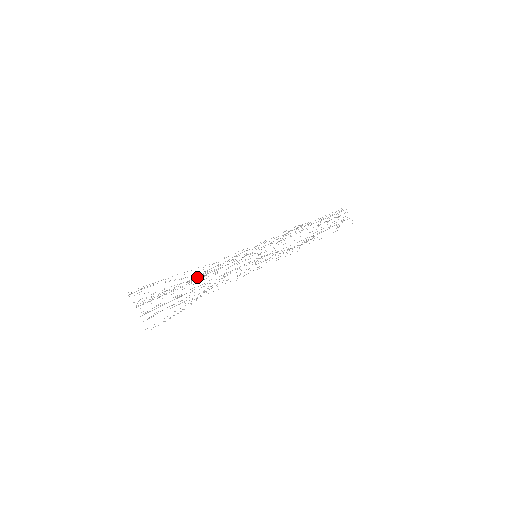
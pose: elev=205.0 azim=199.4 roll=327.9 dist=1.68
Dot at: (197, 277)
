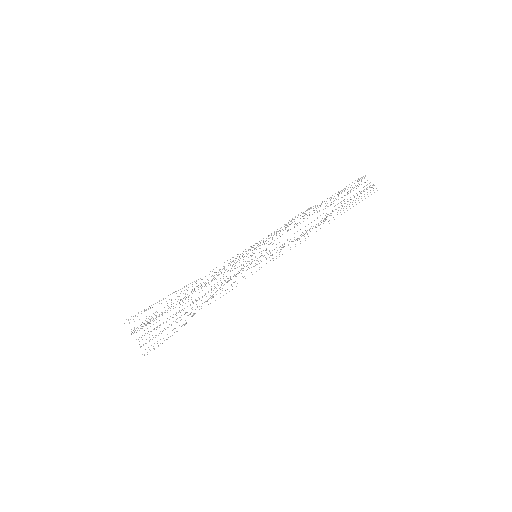
Dot at: occluded
